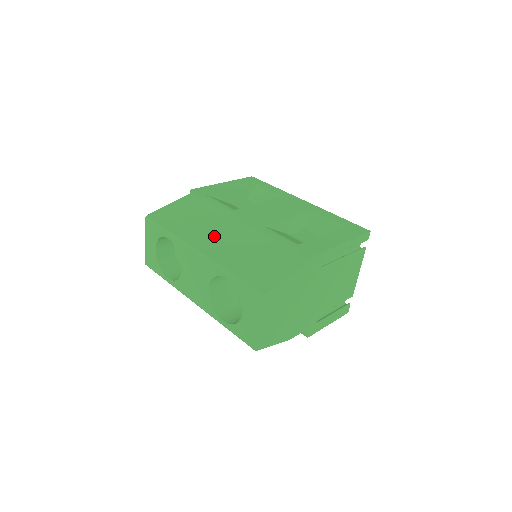
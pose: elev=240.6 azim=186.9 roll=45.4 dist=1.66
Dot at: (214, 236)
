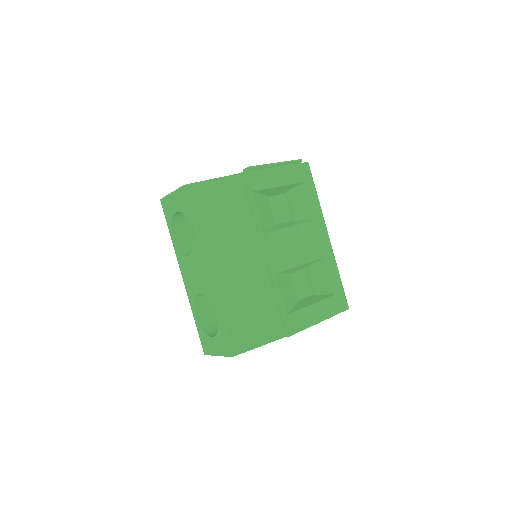
Dot at: (231, 259)
